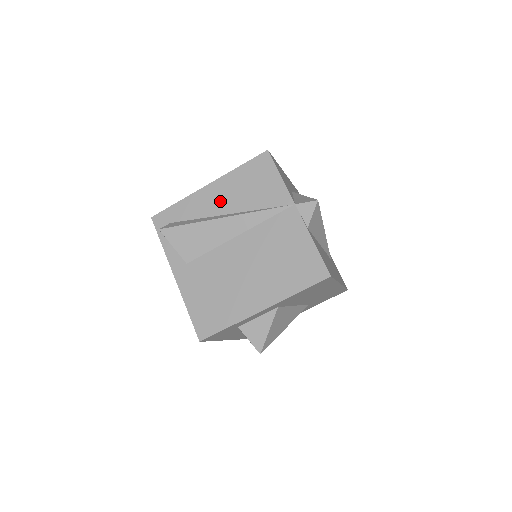
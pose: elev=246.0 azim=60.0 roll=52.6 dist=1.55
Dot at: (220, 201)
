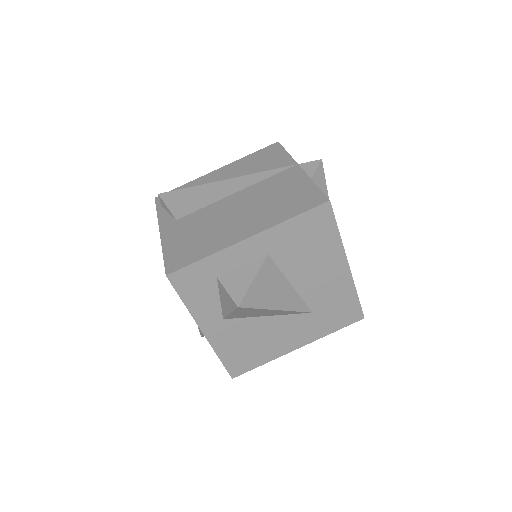
Dot at: (225, 176)
